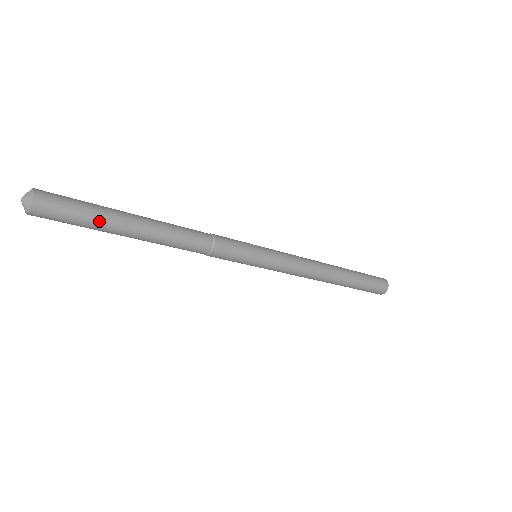
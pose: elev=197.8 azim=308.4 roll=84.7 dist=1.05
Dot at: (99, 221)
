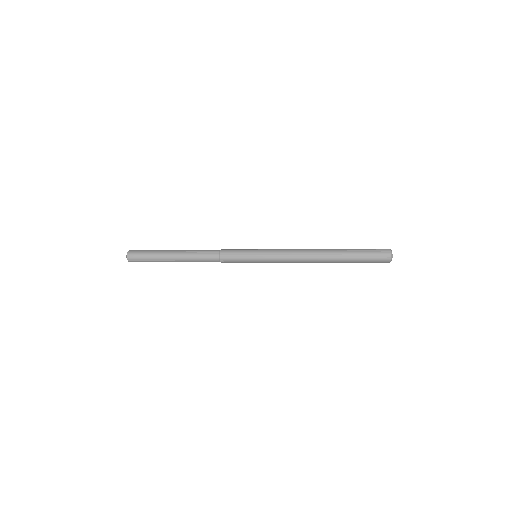
Dot at: (156, 256)
